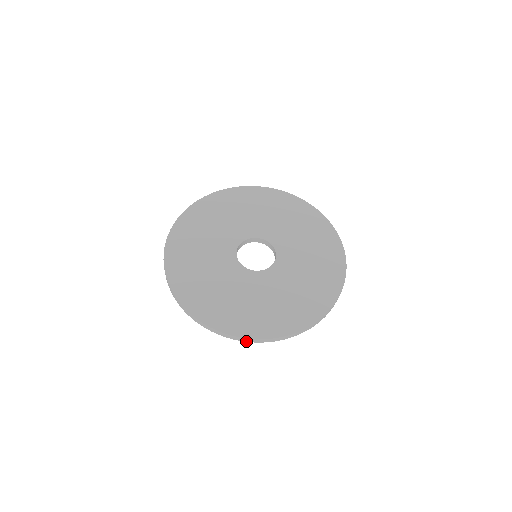
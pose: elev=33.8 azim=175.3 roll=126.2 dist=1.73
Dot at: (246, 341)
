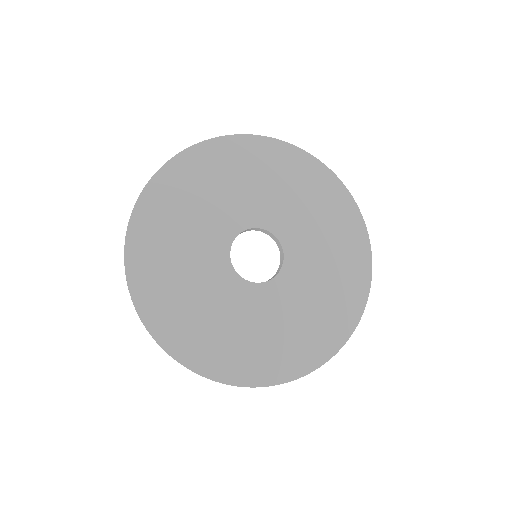
Dot at: occluded
